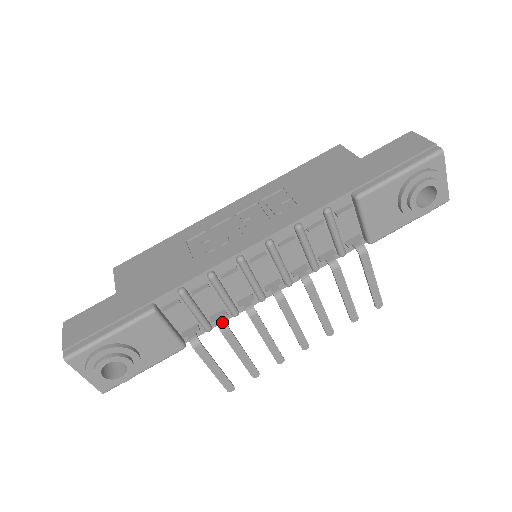
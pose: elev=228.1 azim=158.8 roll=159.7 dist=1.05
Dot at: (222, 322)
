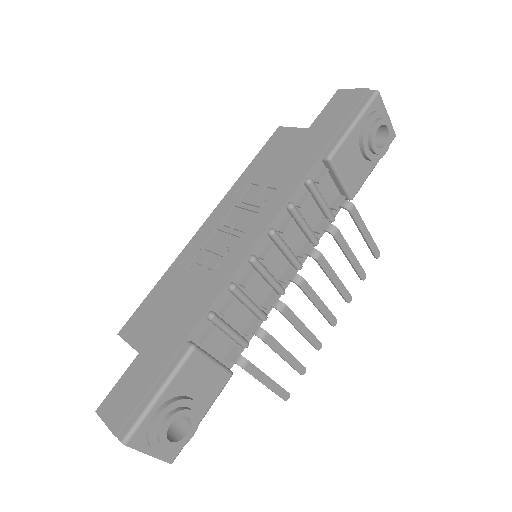
Dot at: (259, 330)
